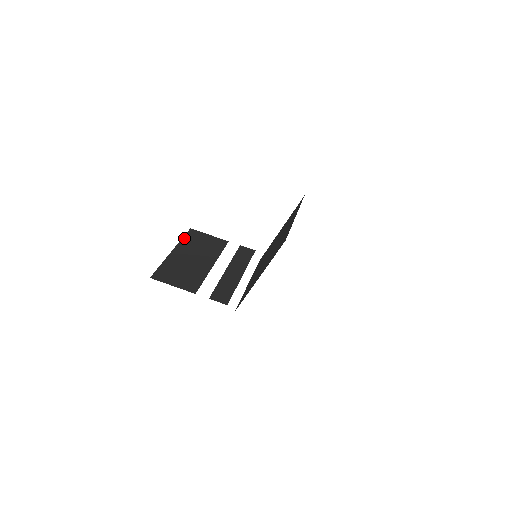
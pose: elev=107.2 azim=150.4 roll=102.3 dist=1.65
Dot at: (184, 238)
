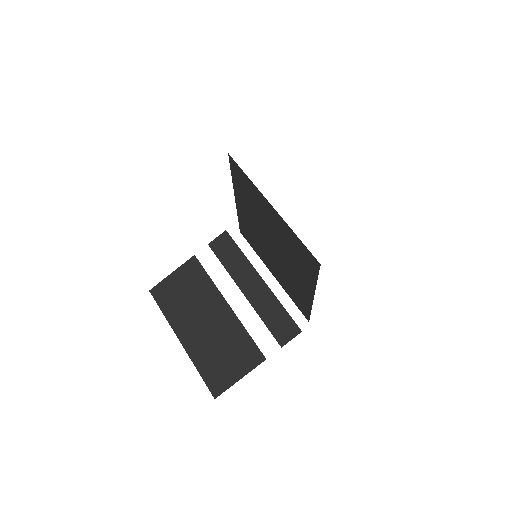
Dot at: (164, 311)
